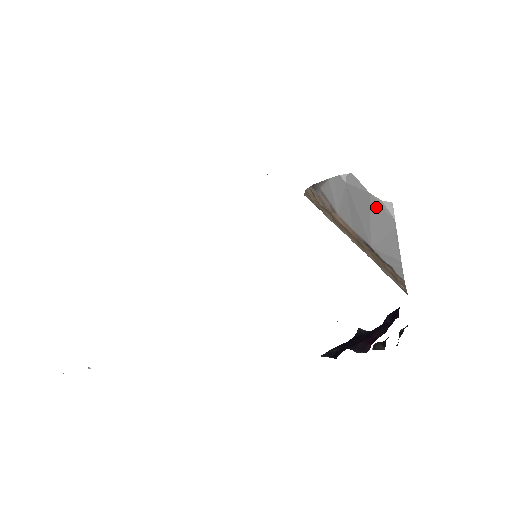
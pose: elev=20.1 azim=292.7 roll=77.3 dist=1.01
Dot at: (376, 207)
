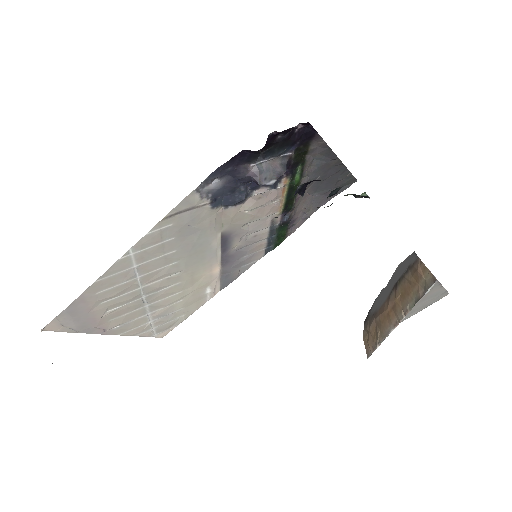
Dot at: (401, 264)
